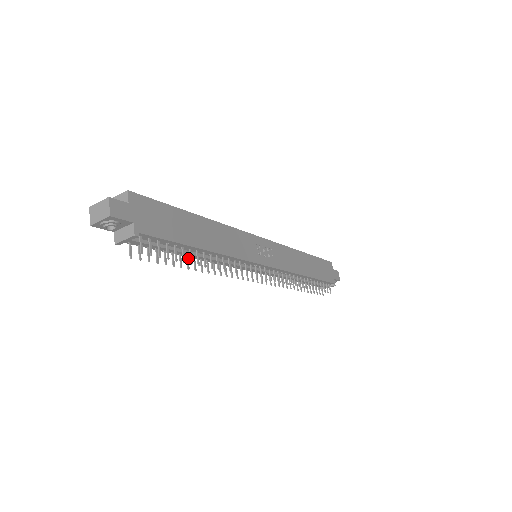
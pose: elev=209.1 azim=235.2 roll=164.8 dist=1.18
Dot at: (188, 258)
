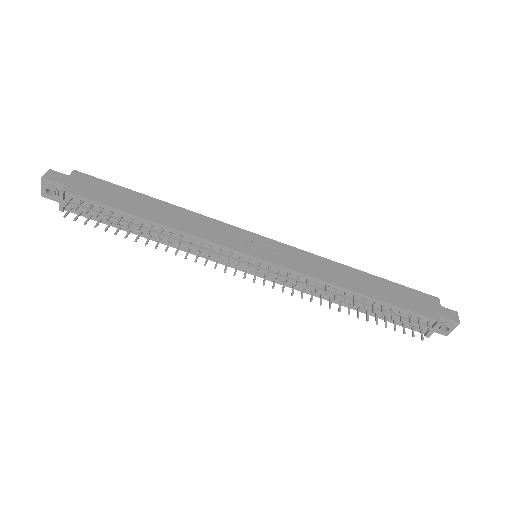
Dot at: (140, 234)
